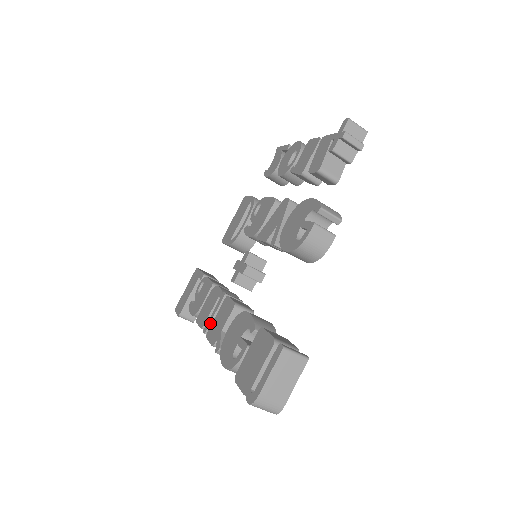
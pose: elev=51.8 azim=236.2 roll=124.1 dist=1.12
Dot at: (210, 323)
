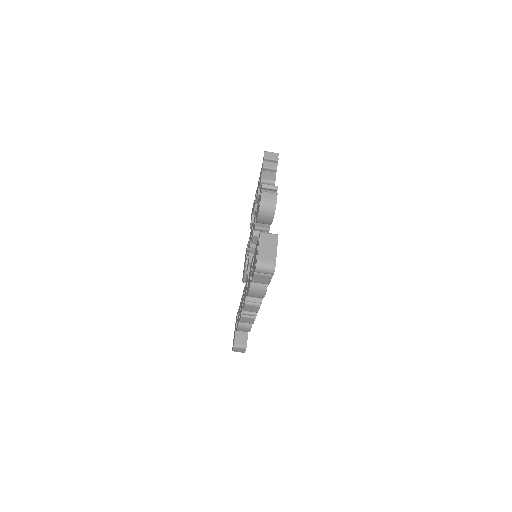
Dot at: occluded
